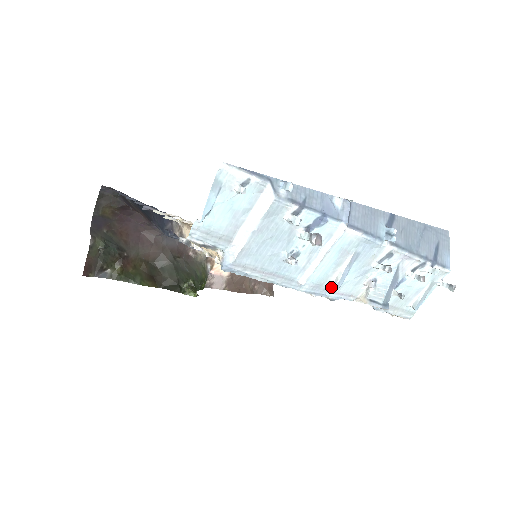
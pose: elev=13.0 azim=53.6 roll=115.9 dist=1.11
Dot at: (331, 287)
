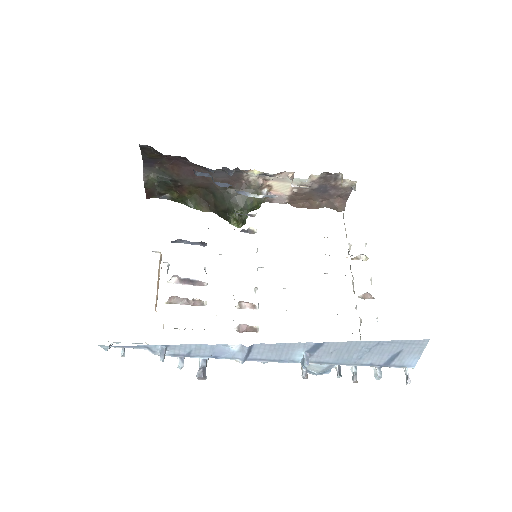
Dot at: occluded
